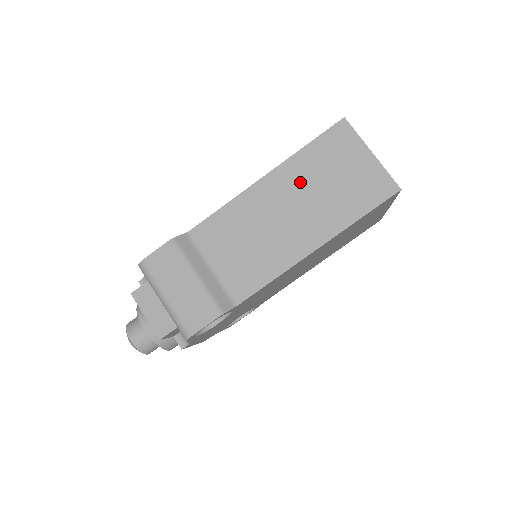
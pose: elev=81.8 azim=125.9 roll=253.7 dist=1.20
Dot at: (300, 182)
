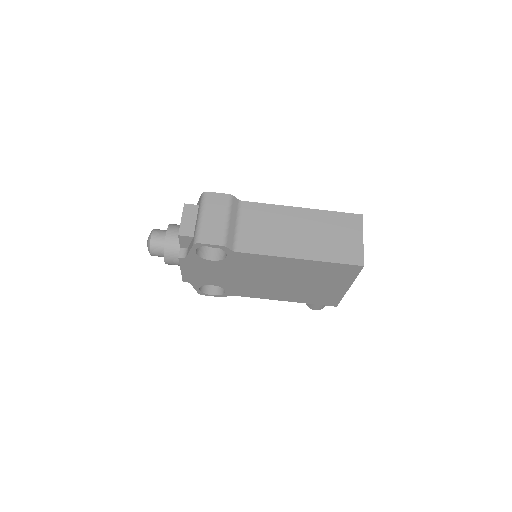
Dot at: (317, 224)
